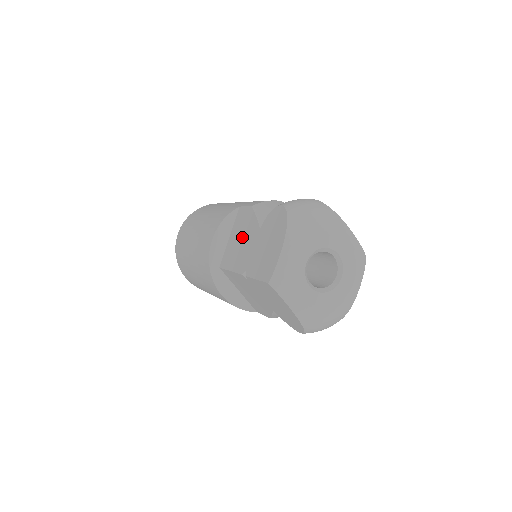
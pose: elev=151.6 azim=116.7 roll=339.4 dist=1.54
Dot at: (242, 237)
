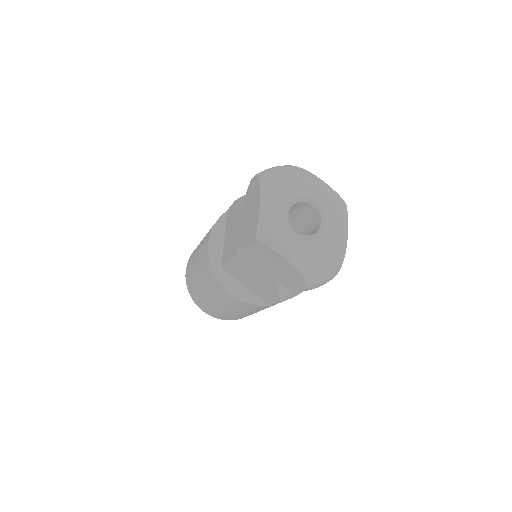
Dot at: (232, 228)
